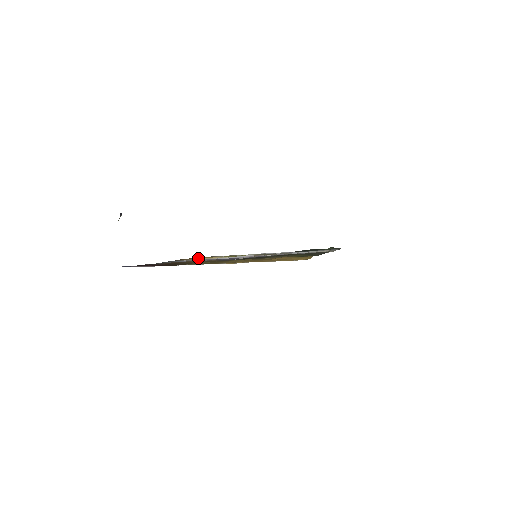
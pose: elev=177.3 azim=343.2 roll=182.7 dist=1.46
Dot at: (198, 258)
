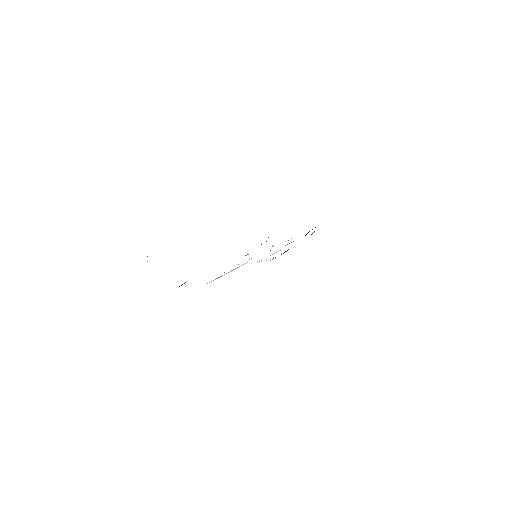
Dot at: occluded
